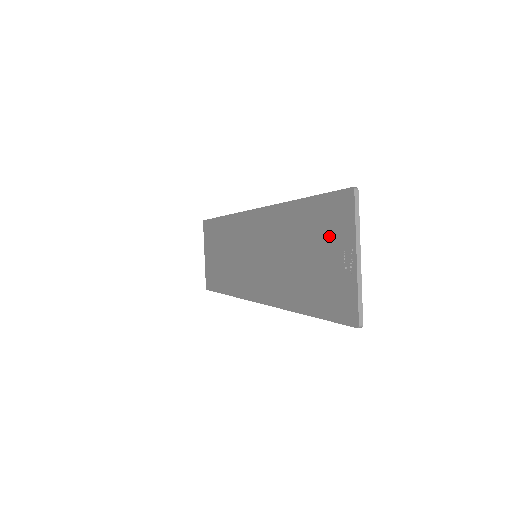
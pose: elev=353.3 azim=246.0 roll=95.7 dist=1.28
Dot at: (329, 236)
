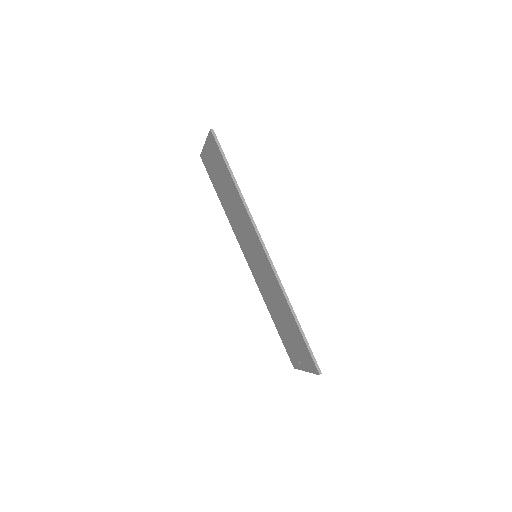
Dot at: (300, 351)
